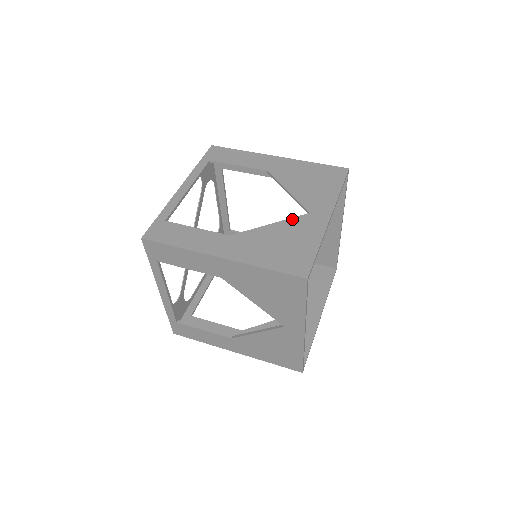
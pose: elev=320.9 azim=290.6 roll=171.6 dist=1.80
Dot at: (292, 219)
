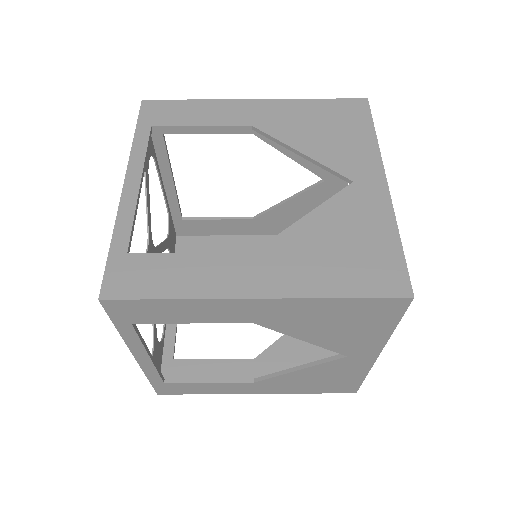
Dot at: (324, 365)
